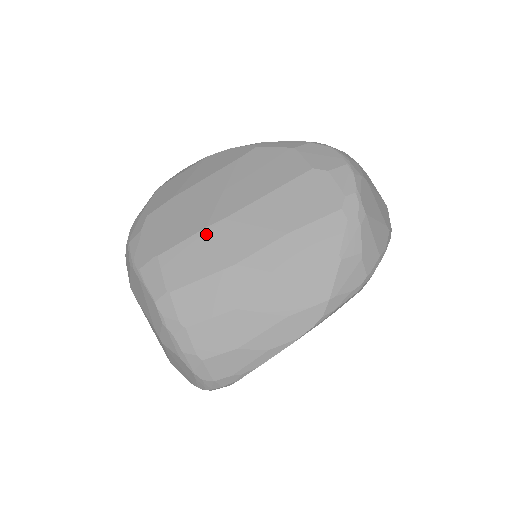
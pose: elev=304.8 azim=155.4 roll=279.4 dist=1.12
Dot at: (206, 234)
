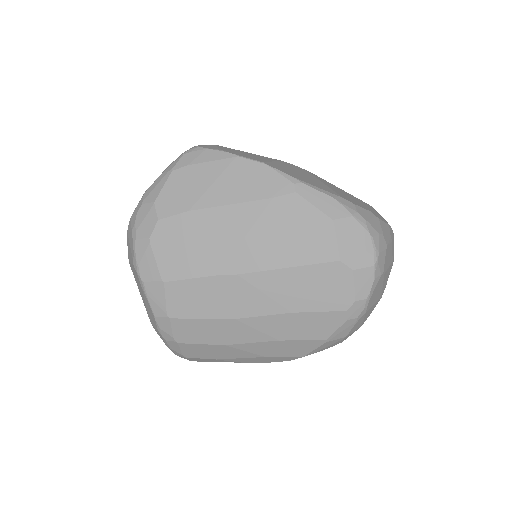
Dot at: (216, 282)
